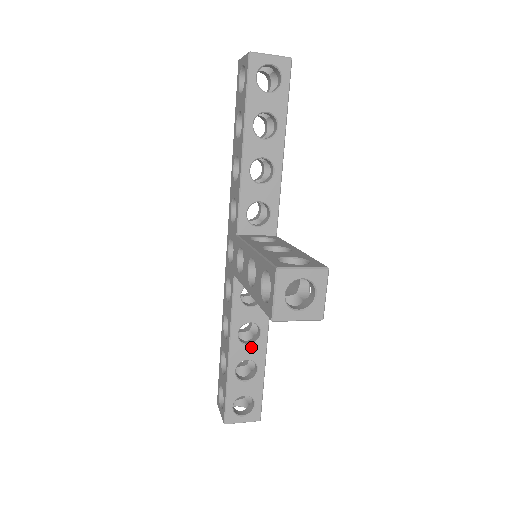
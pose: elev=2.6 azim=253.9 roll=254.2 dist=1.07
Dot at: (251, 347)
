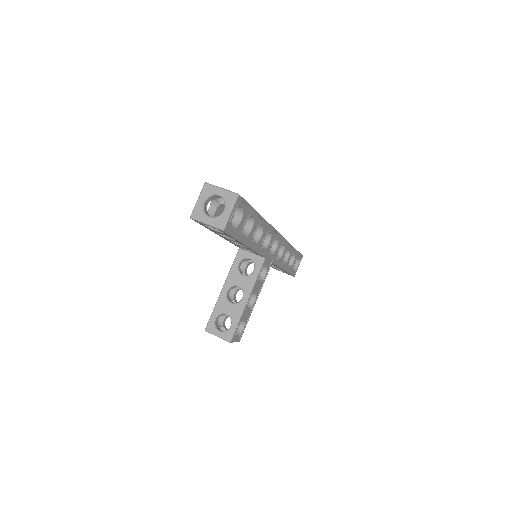
Dot at: (274, 266)
